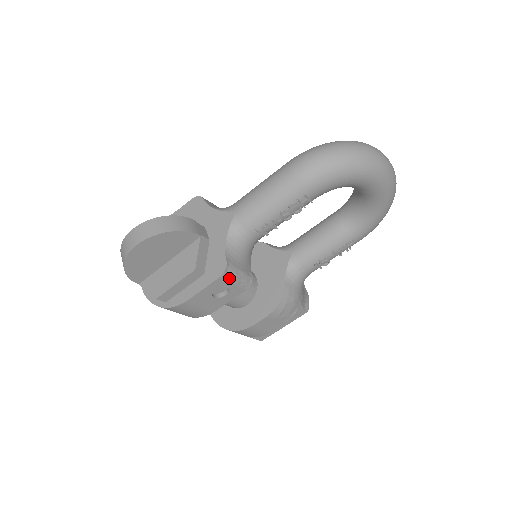
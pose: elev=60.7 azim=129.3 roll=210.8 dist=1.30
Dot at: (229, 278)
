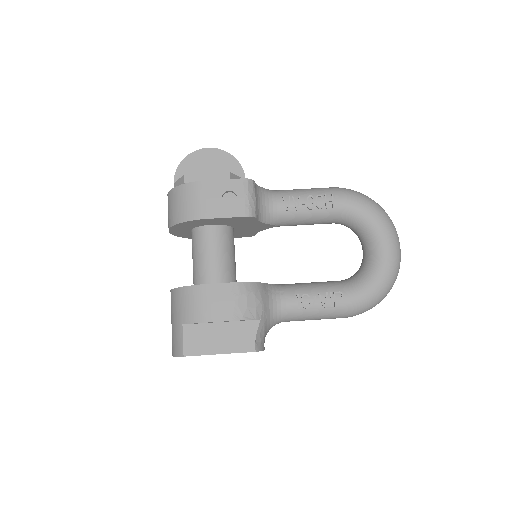
Dot at: (247, 188)
